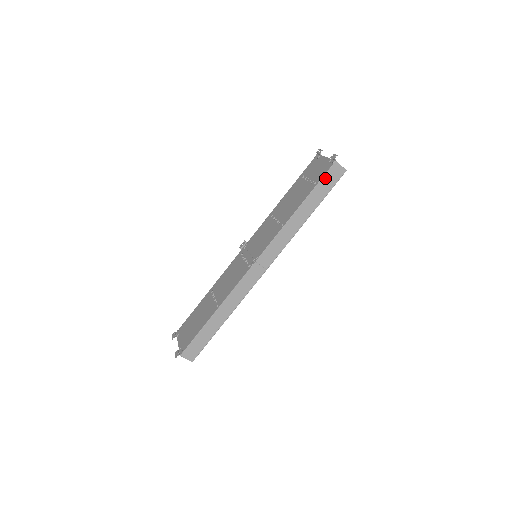
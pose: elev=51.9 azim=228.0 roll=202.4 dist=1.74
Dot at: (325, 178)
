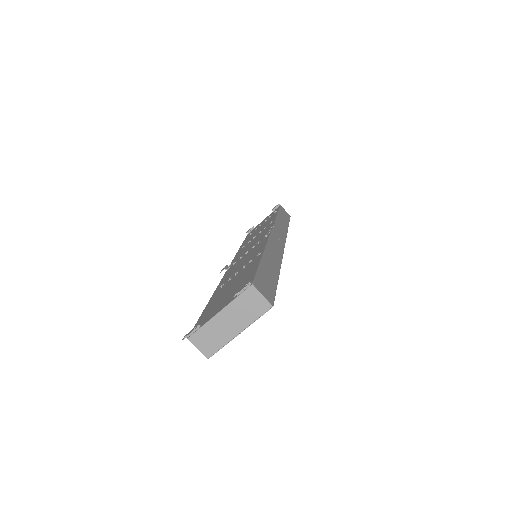
Dot at: (281, 210)
